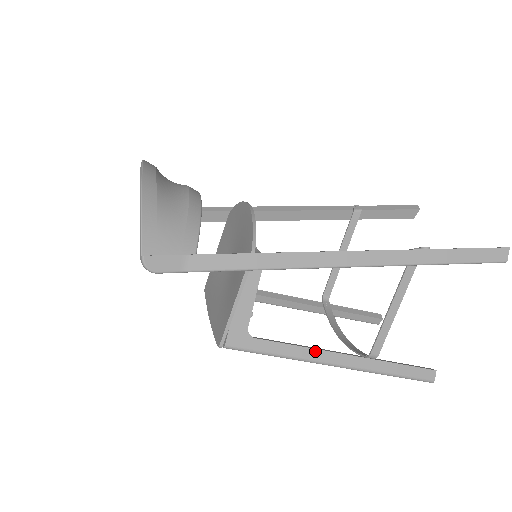
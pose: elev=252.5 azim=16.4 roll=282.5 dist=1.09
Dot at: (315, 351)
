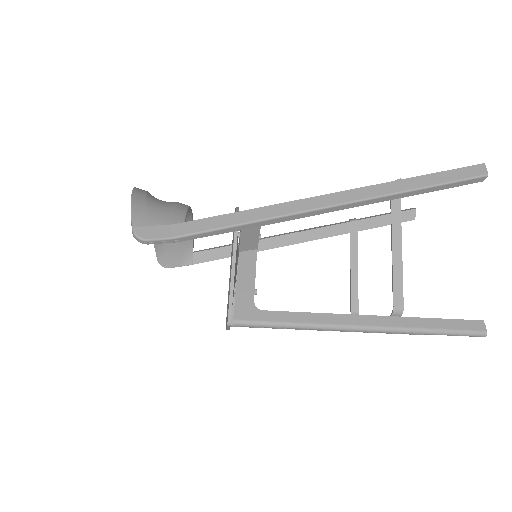
Dot at: (332, 316)
